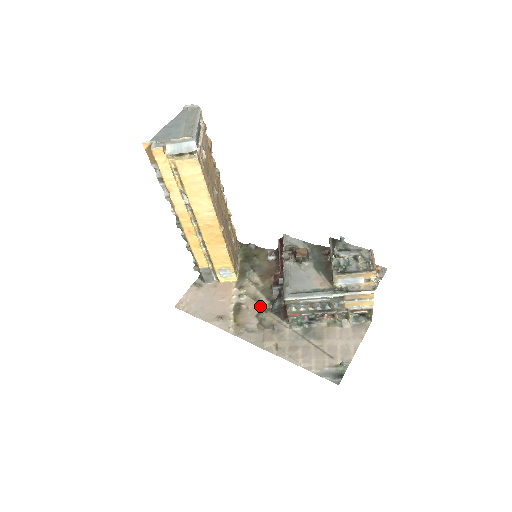
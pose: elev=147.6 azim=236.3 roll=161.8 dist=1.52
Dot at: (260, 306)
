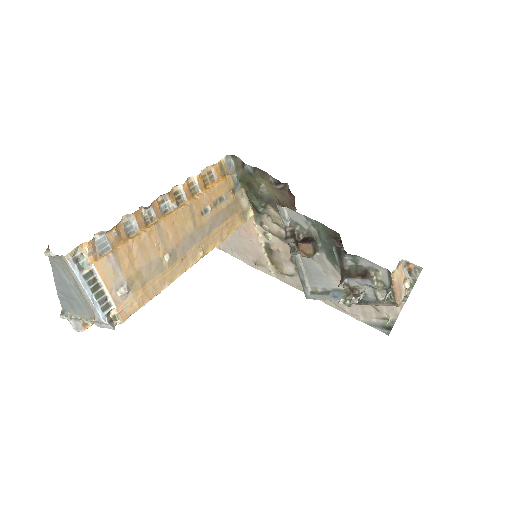
Dot at: occluded
